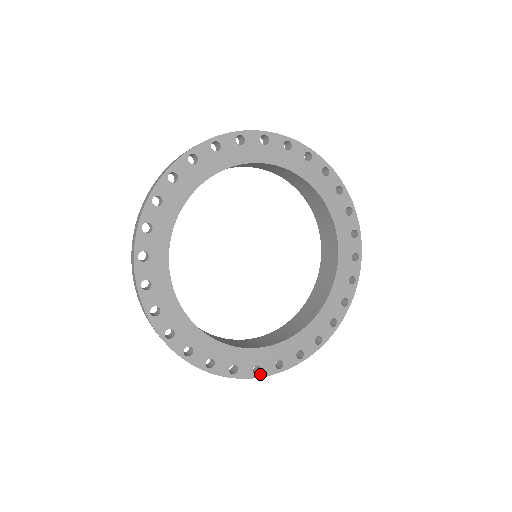
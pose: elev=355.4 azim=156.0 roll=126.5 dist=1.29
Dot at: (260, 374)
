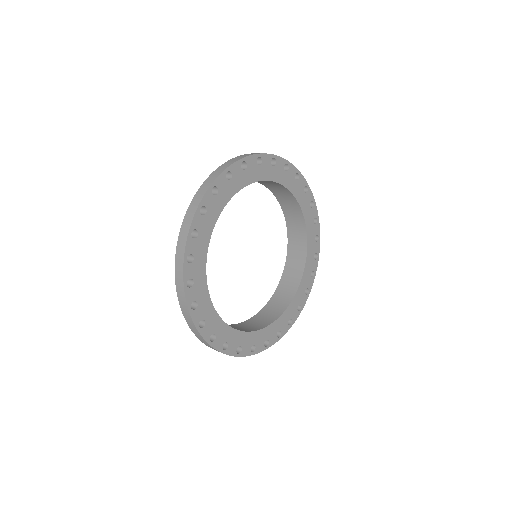
Dot at: (212, 343)
